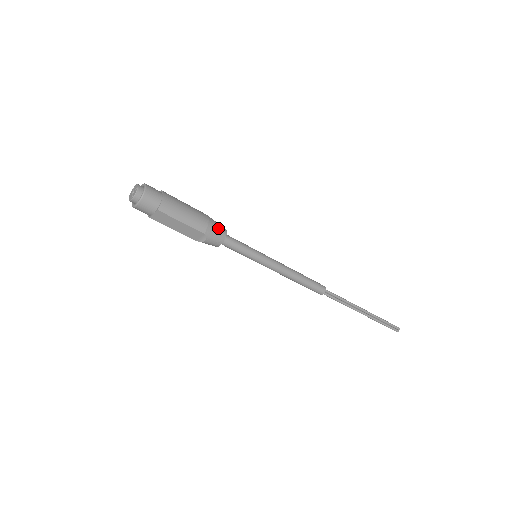
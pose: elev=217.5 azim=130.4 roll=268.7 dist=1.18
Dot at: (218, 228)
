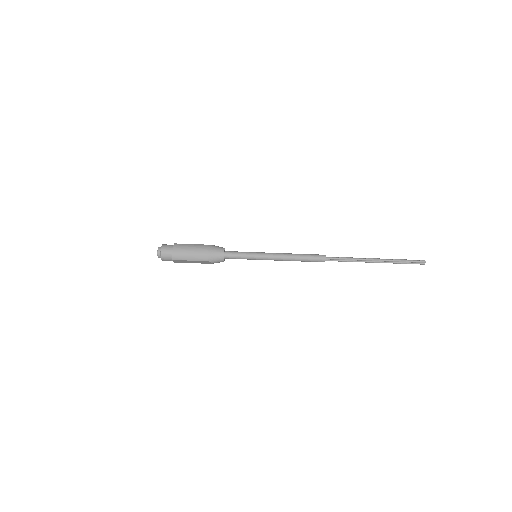
Dot at: (216, 253)
